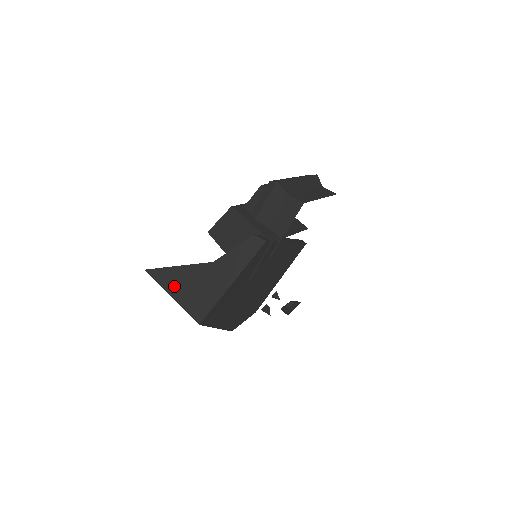
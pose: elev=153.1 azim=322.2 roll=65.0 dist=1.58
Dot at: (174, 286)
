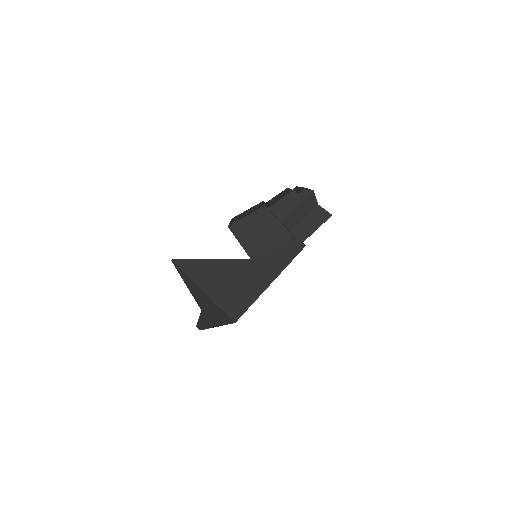
Dot at: (208, 280)
